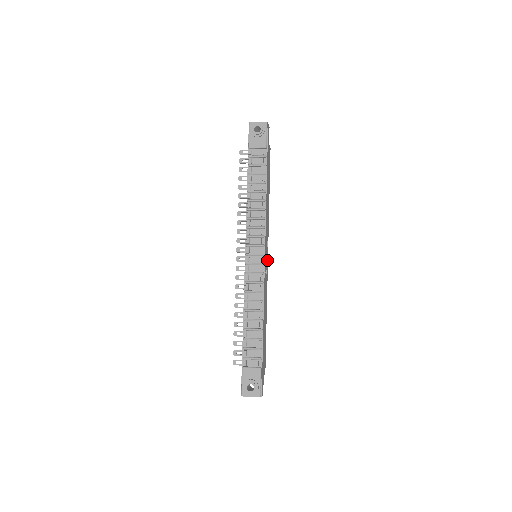
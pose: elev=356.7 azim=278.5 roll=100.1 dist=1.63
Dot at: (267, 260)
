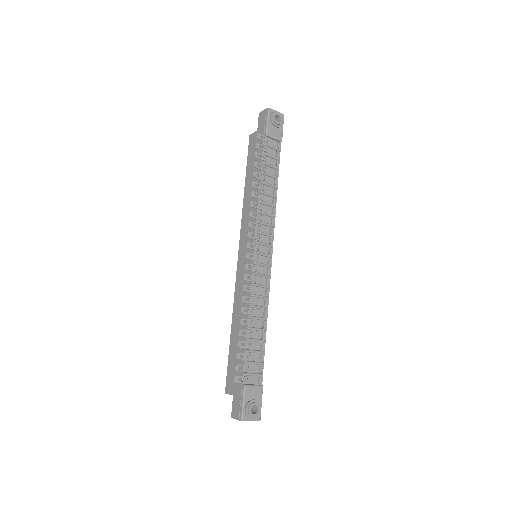
Dot at: occluded
